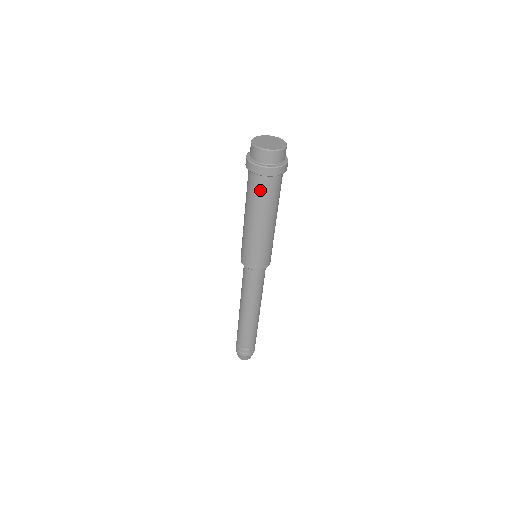
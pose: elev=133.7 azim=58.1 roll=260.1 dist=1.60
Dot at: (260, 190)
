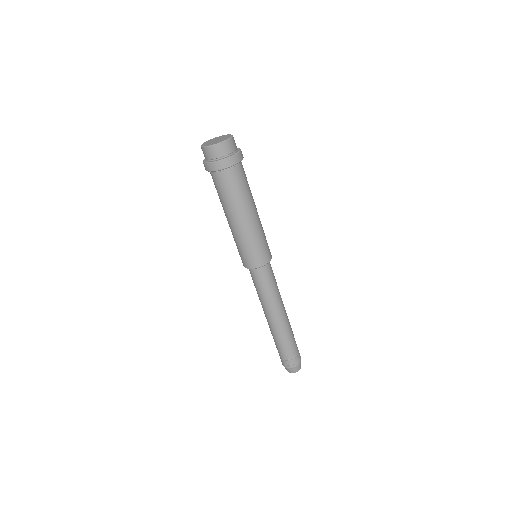
Dot at: (237, 182)
